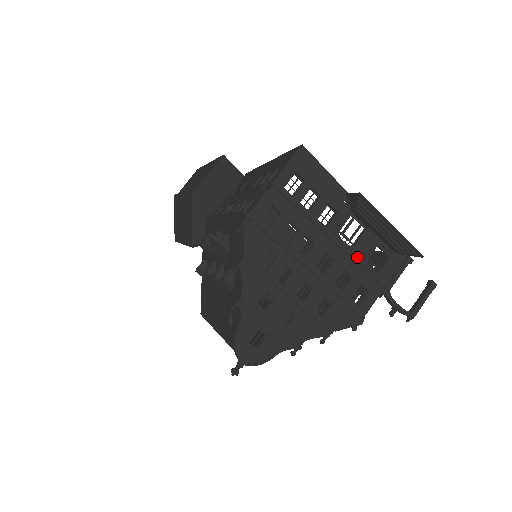
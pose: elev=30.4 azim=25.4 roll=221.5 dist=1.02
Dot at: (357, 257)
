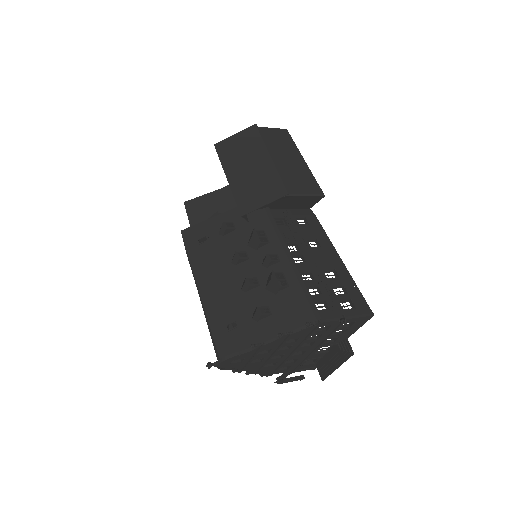
Dot at: (308, 357)
